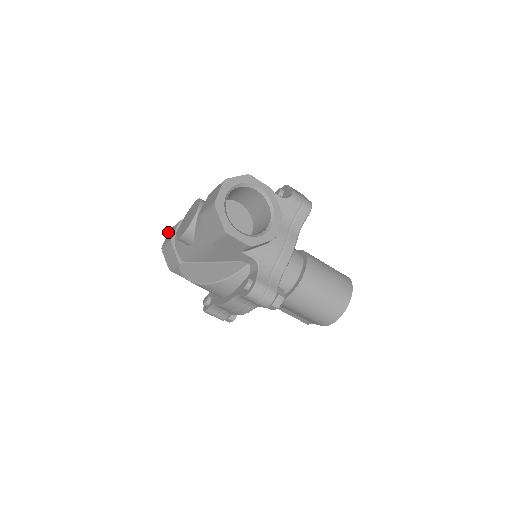
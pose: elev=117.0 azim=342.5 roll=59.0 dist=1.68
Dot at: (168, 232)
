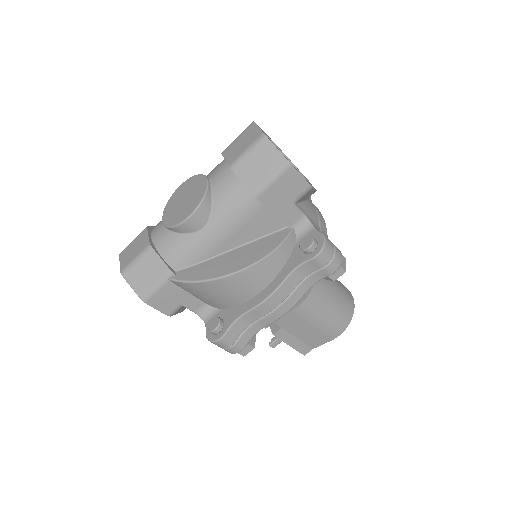
Dot at: (119, 256)
